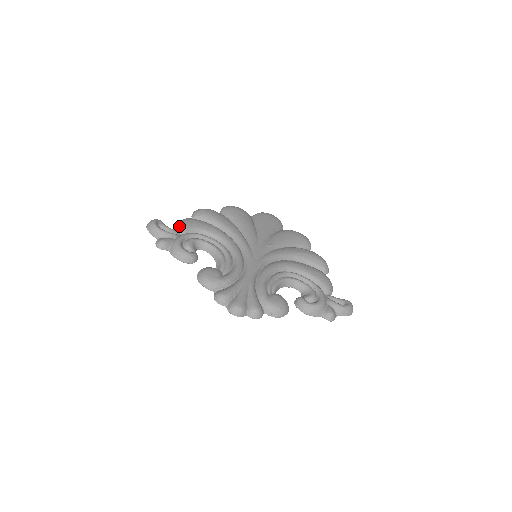
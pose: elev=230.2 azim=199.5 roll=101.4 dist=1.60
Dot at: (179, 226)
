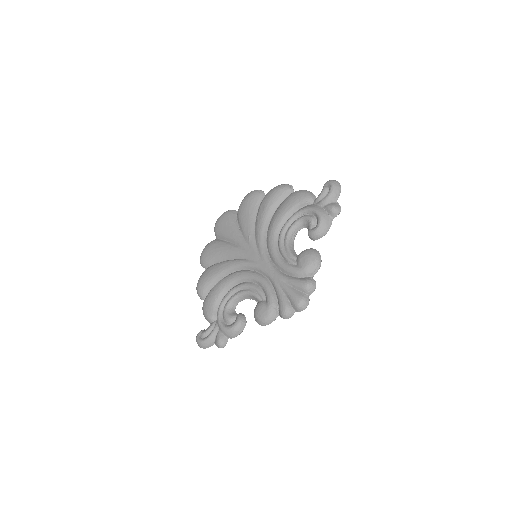
Dot at: (208, 319)
